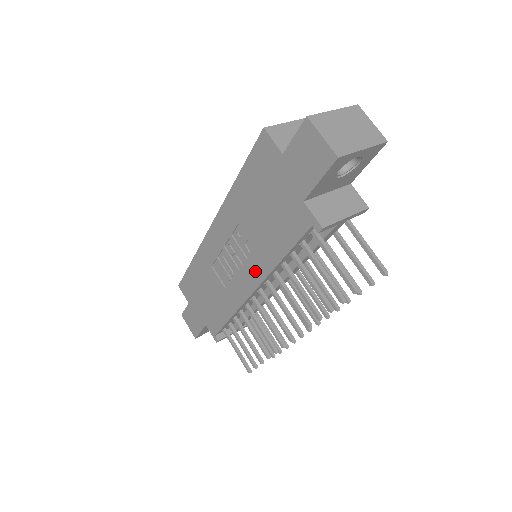
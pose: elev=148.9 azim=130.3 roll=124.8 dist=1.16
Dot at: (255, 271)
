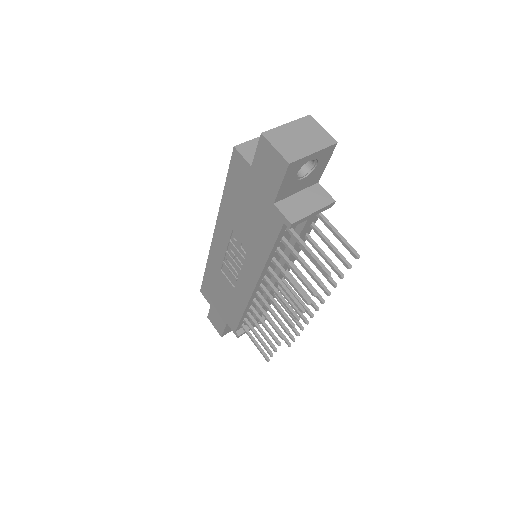
Dot at: (252, 269)
